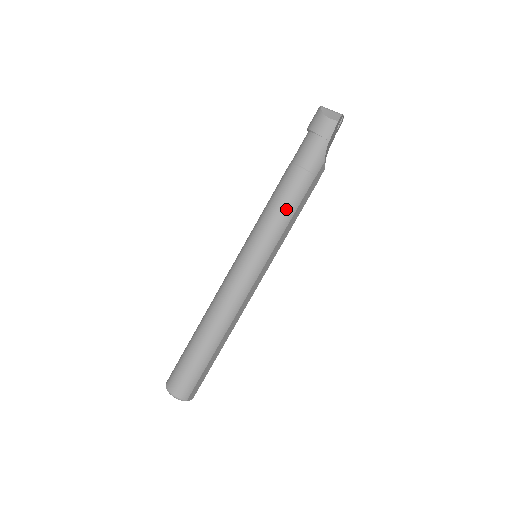
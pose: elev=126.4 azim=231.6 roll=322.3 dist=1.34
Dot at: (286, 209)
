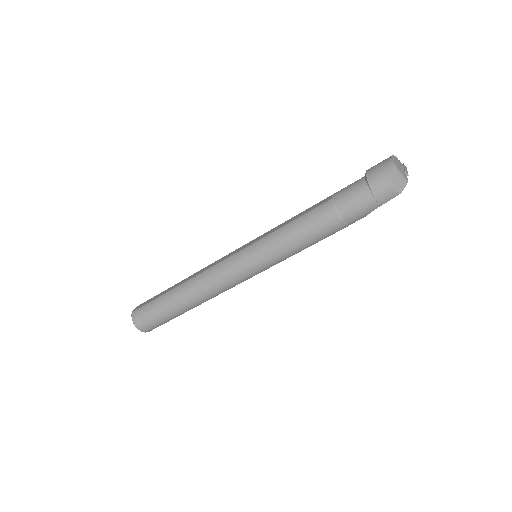
Dot at: (305, 243)
